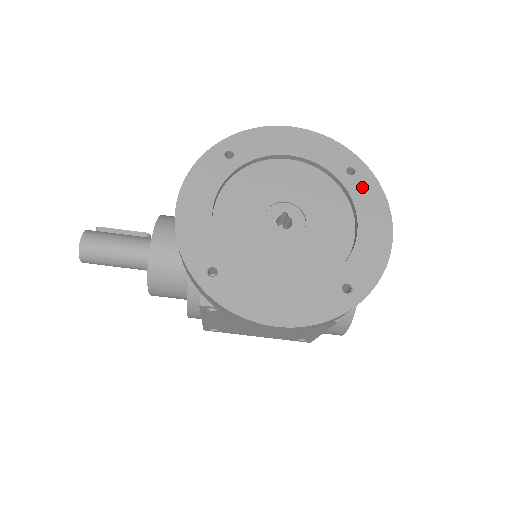
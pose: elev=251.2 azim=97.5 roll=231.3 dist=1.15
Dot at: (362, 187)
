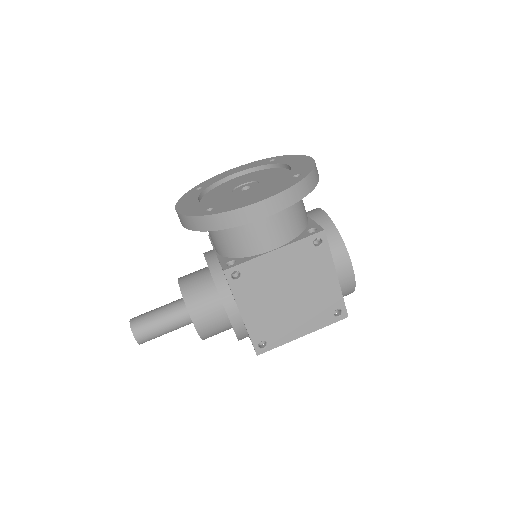
Dot at: (282, 159)
